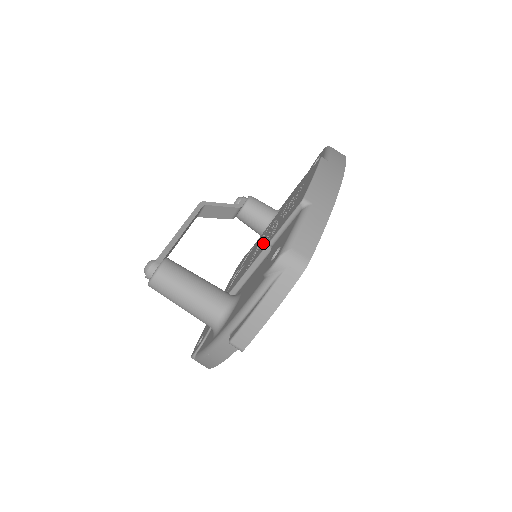
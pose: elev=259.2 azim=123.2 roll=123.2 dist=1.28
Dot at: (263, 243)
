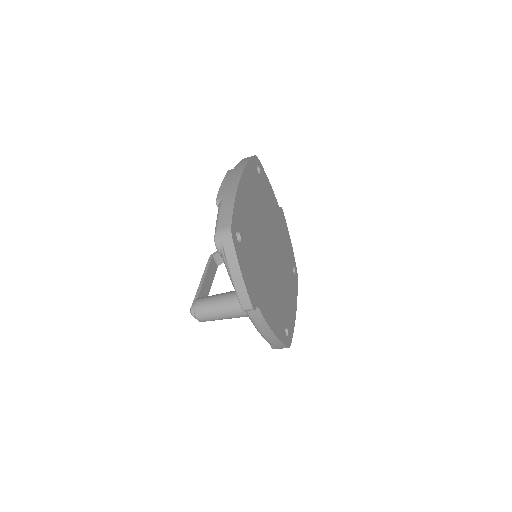
Dot at: occluded
